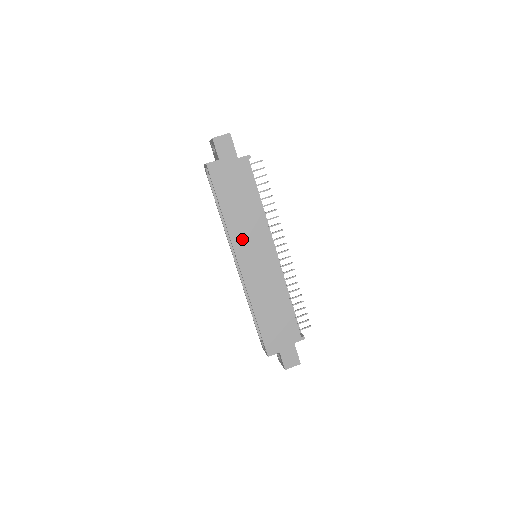
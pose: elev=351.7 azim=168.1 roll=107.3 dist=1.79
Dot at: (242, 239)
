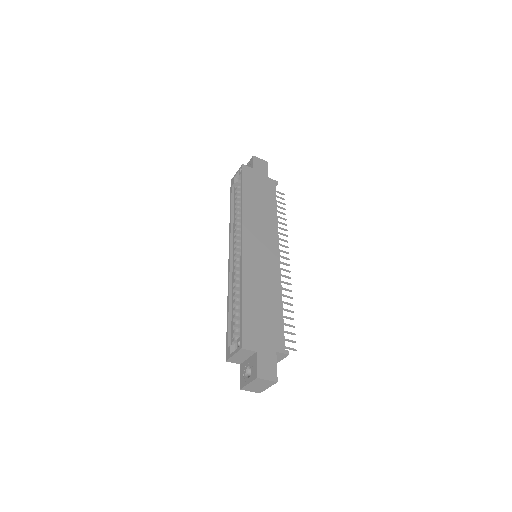
Dot at: (253, 226)
